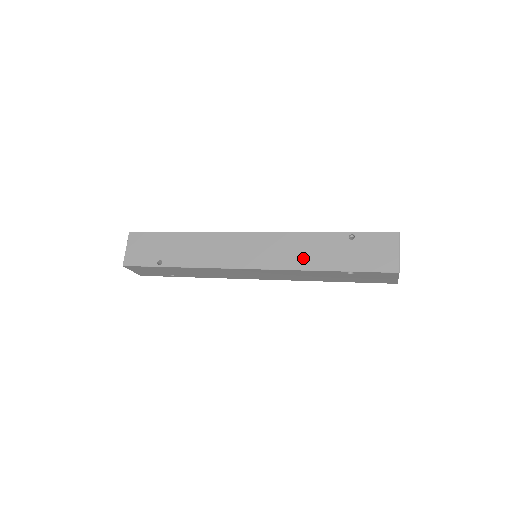
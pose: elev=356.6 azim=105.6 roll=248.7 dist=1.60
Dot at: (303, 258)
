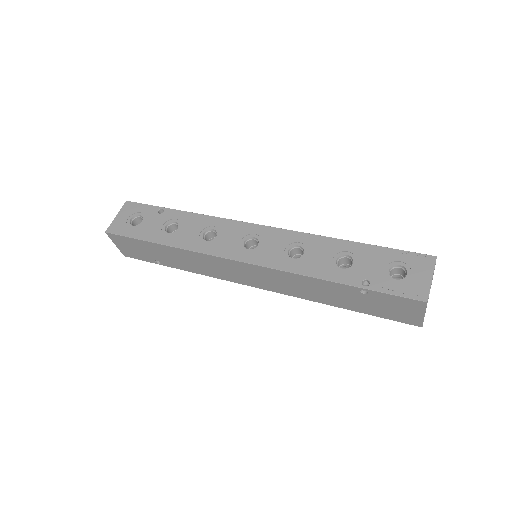
Dot at: (308, 294)
